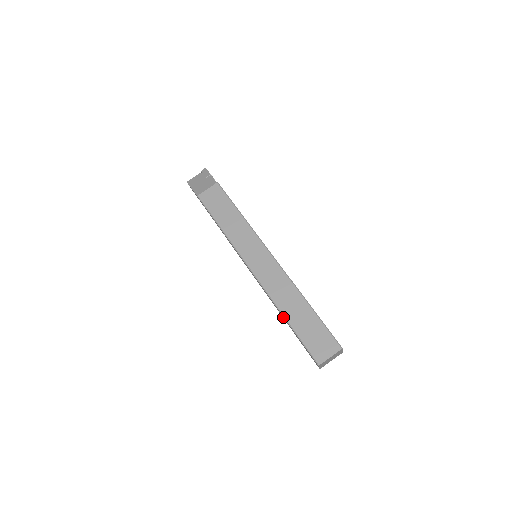
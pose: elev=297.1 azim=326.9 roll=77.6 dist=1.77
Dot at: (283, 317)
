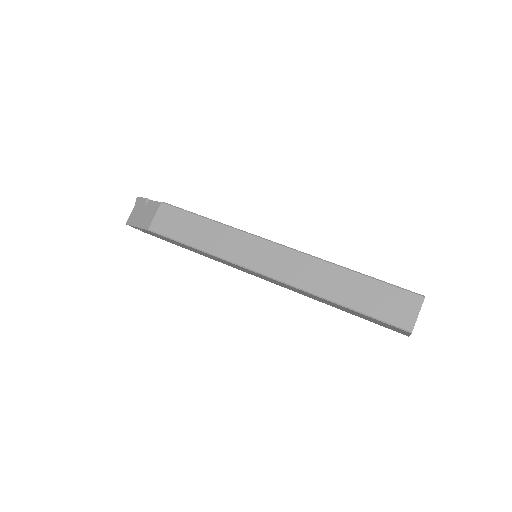
Dot at: (332, 304)
